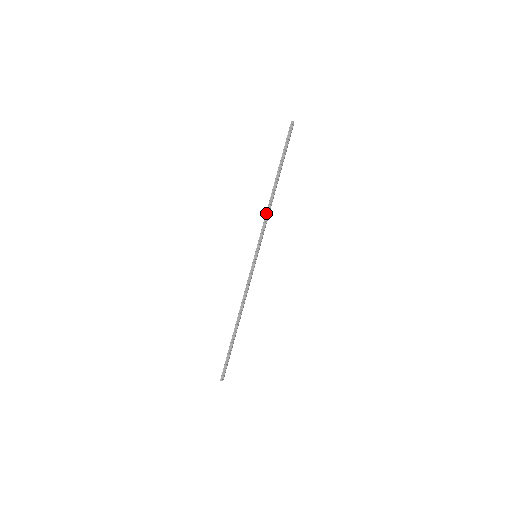
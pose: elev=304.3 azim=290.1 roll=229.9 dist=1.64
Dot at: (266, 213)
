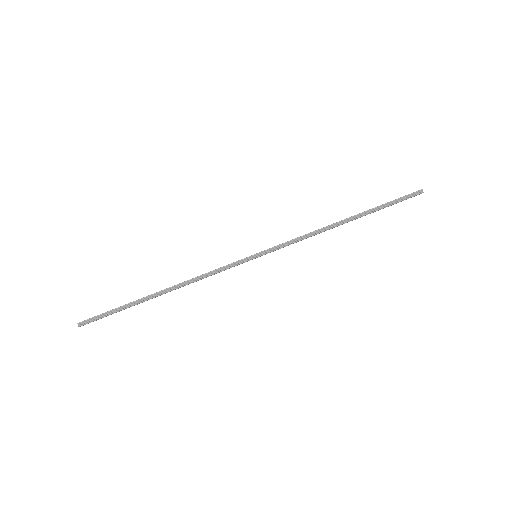
Dot at: (311, 232)
